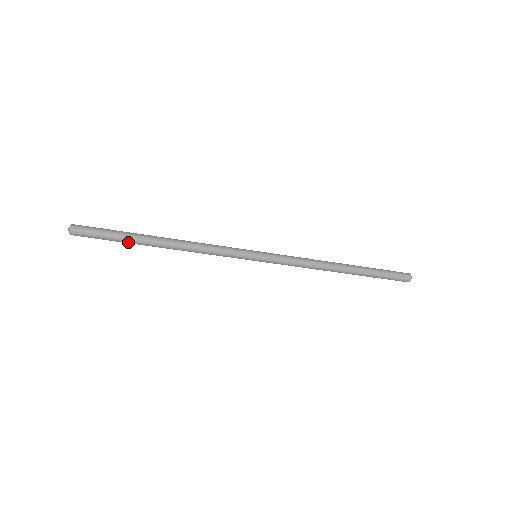
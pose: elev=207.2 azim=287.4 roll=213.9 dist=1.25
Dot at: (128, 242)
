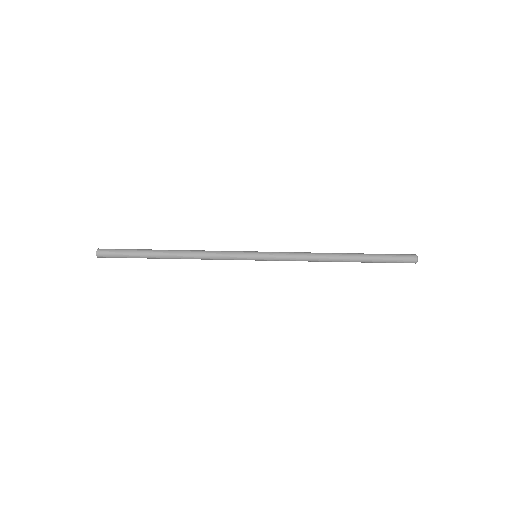
Dot at: occluded
